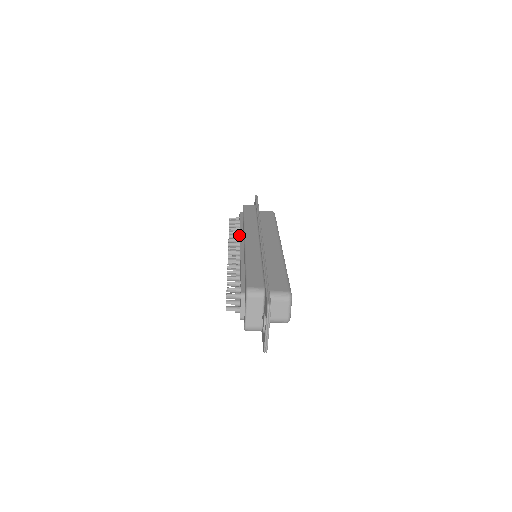
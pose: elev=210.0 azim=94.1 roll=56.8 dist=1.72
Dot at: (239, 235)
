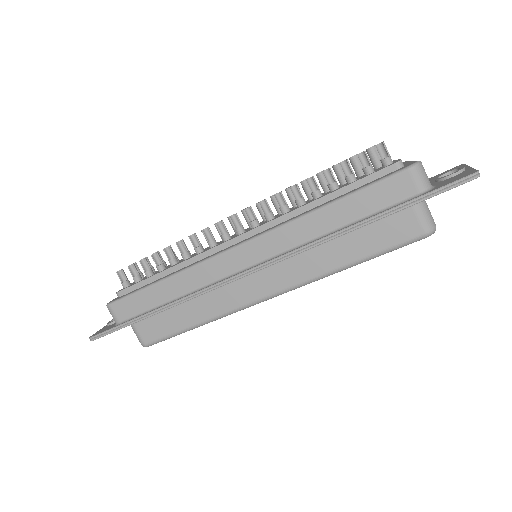
Dot at: (203, 248)
